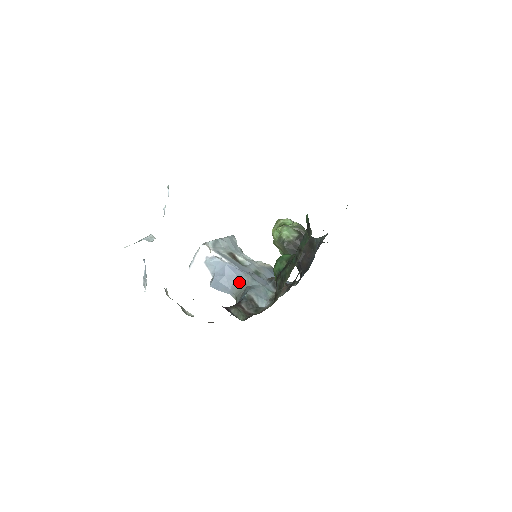
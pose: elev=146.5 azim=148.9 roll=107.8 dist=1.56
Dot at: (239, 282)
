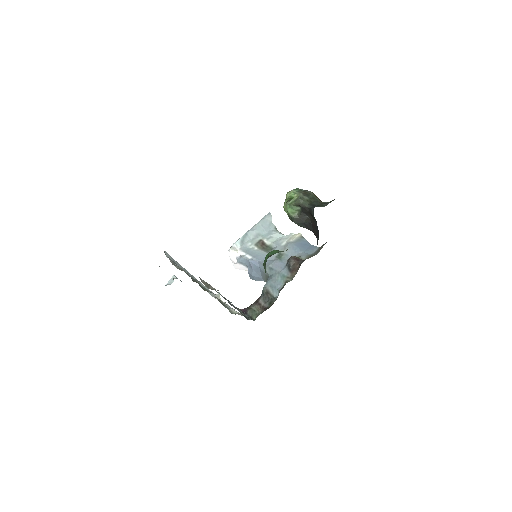
Dot at: (263, 273)
